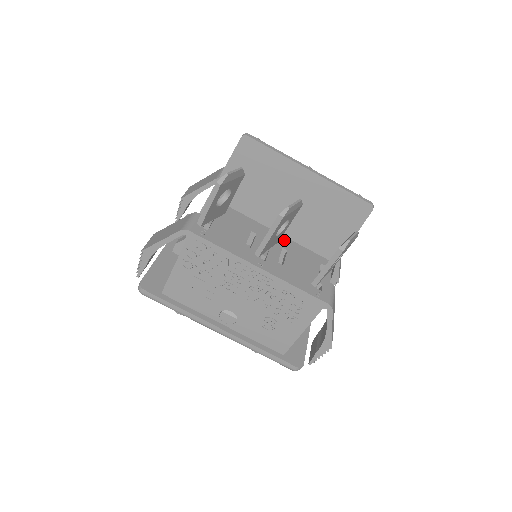
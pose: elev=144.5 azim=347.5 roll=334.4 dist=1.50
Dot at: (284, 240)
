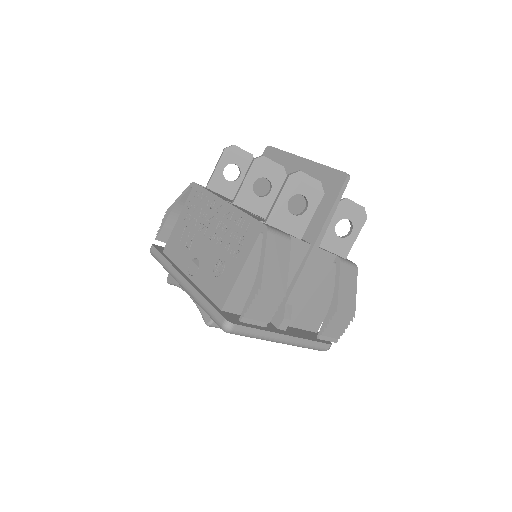
Dot at: occluded
